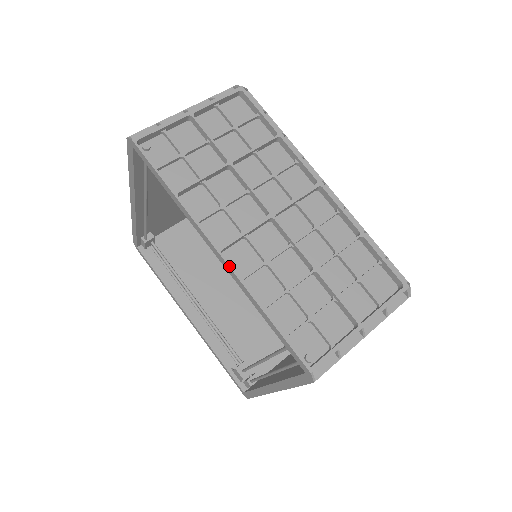
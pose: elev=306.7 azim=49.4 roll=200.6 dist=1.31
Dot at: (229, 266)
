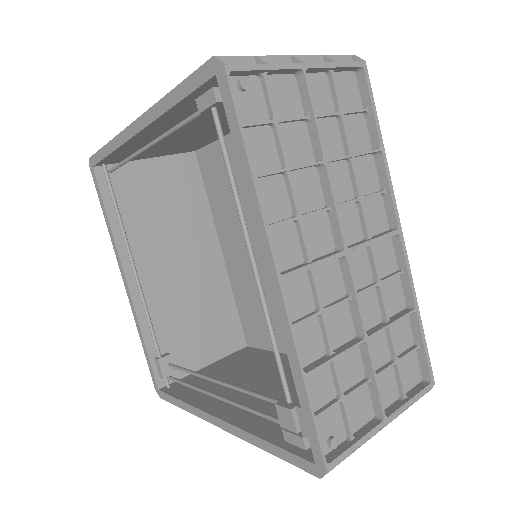
Dot at: (142, 115)
